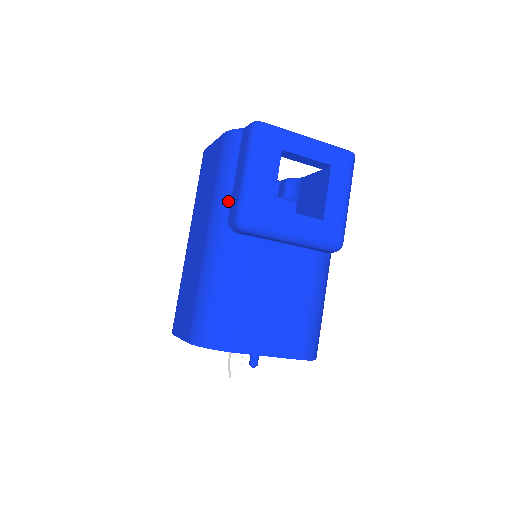
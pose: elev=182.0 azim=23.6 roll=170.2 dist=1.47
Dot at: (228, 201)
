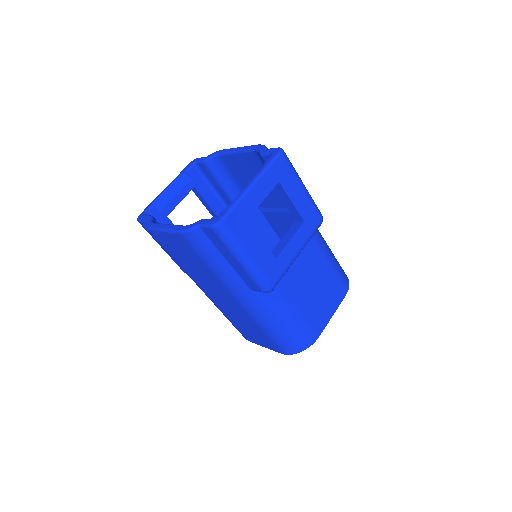
Dot at: (237, 277)
